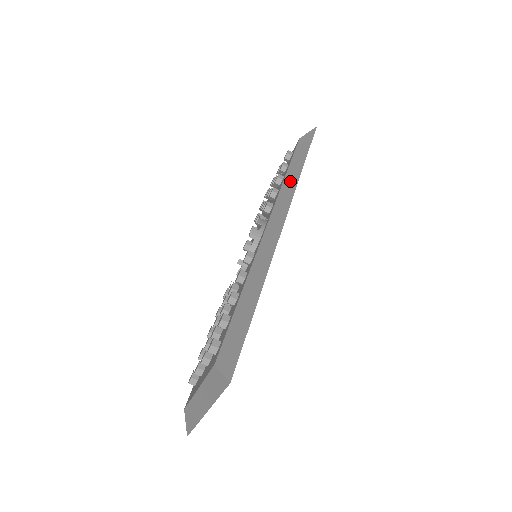
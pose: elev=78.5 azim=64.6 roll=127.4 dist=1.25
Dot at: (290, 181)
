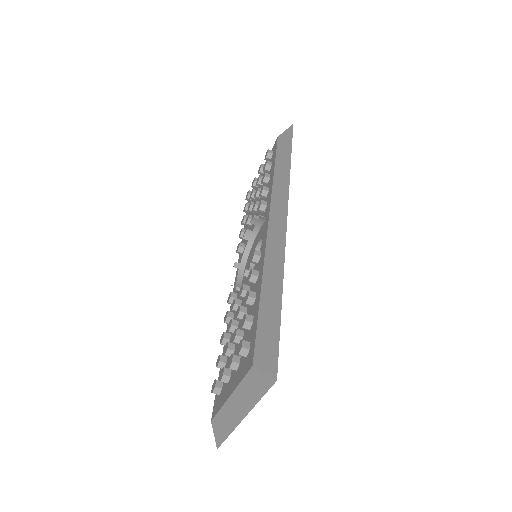
Dot at: (281, 178)
